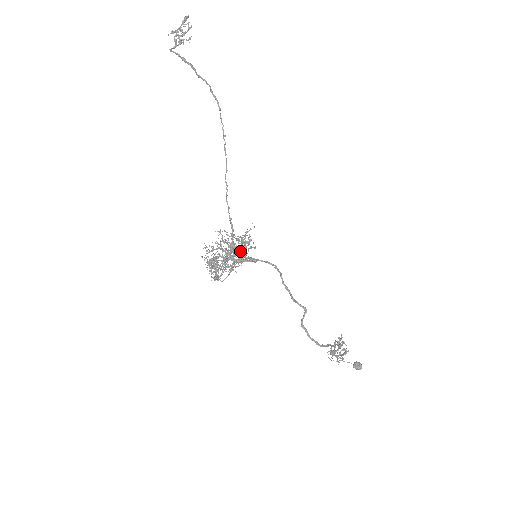
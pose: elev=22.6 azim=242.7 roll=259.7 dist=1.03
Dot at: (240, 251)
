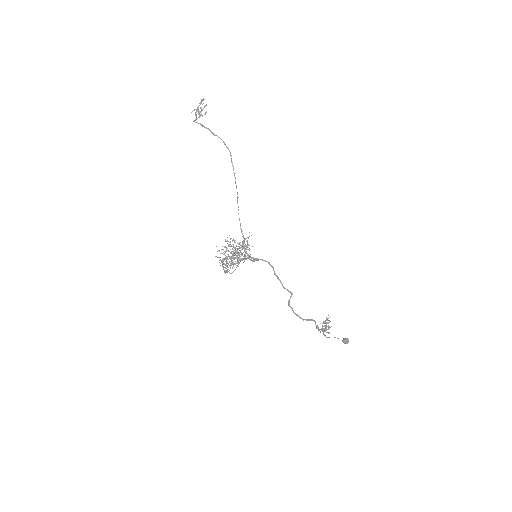
Dot at: (241, 252)
